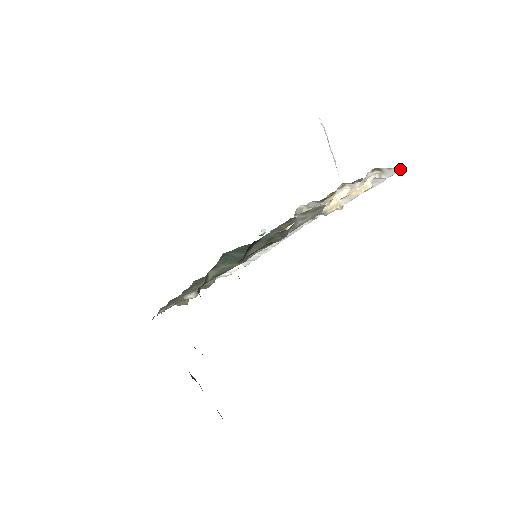
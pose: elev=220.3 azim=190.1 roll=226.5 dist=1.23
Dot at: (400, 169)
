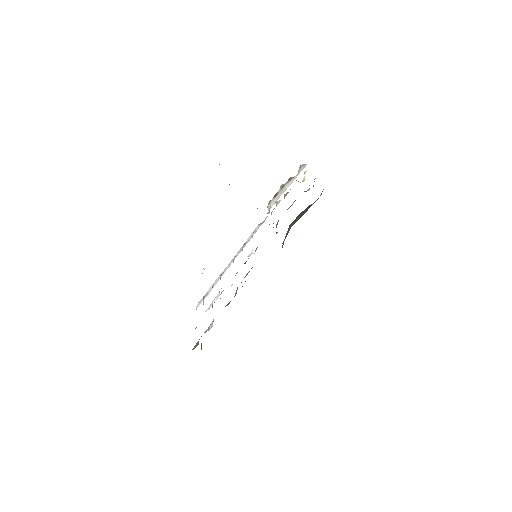
Dot at: occluded
